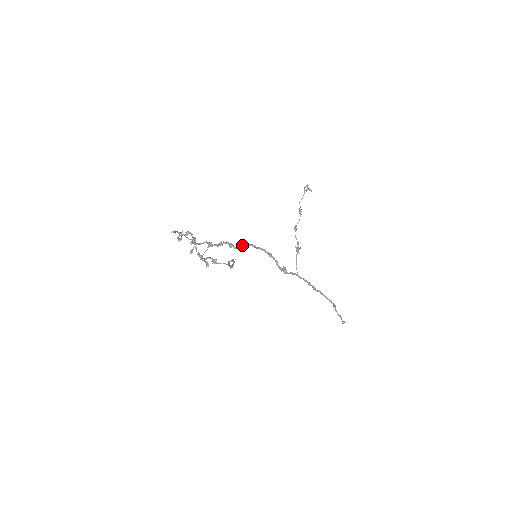
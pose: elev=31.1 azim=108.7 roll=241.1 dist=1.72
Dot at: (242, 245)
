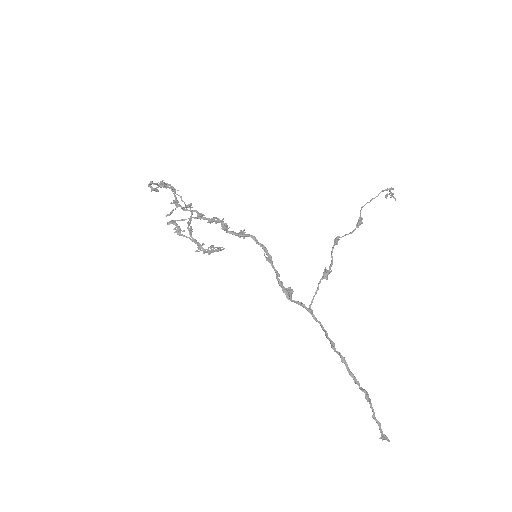
Dot at: occluded
